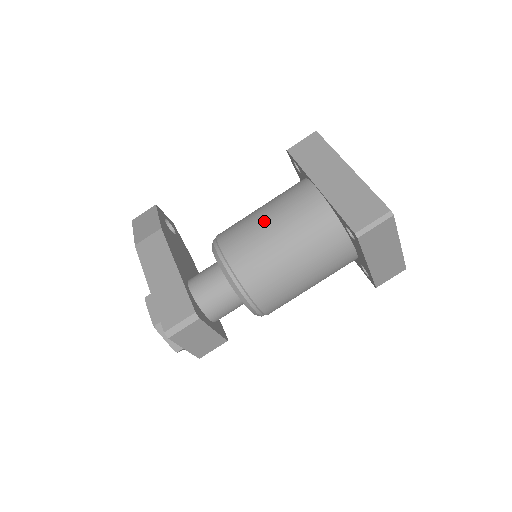
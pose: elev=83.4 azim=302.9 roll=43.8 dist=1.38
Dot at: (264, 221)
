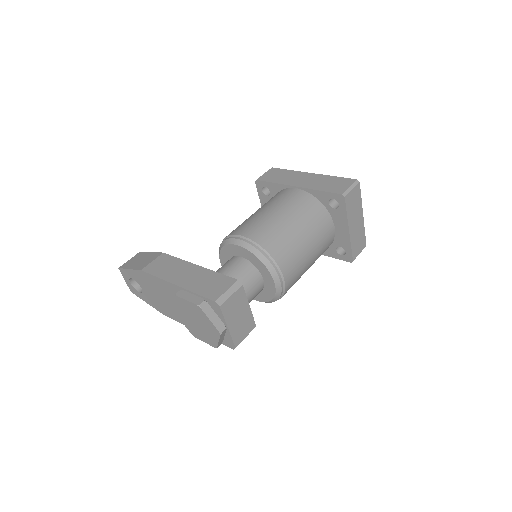
Dot at: (266, 212)
